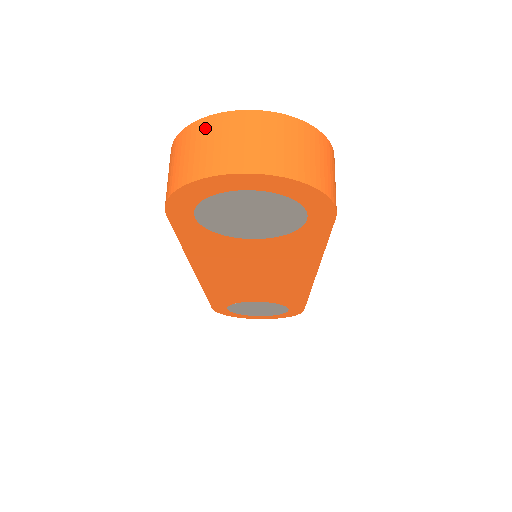
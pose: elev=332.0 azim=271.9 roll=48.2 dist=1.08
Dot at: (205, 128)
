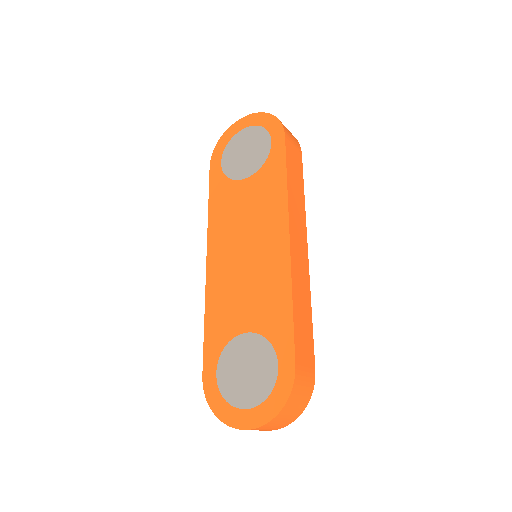
Dot at: occluded
